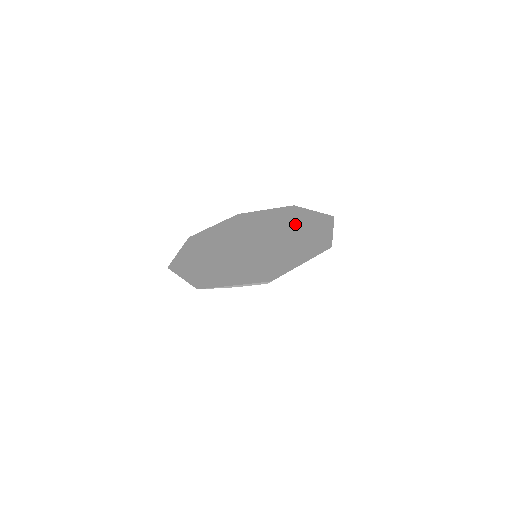
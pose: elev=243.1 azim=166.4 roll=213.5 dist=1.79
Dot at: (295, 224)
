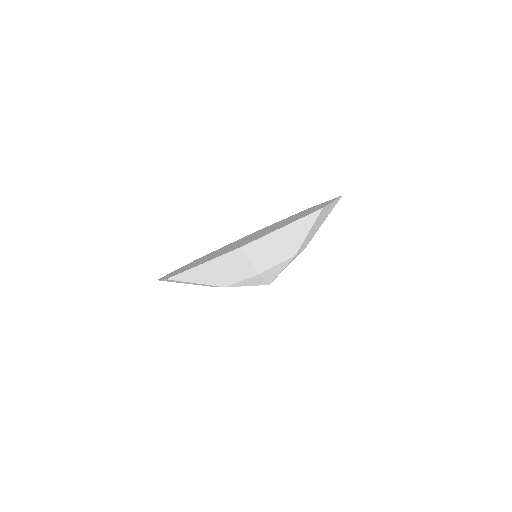
Dot at: occluded
